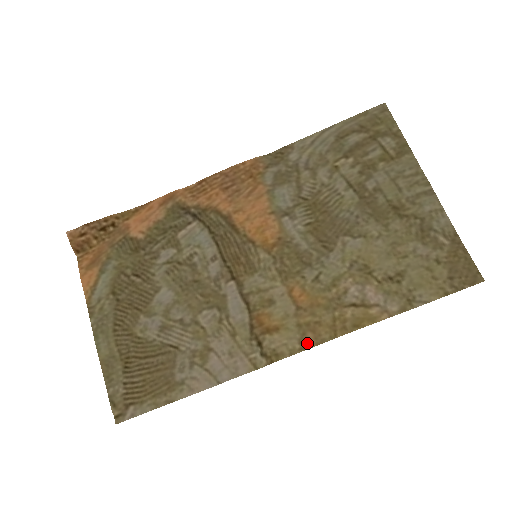
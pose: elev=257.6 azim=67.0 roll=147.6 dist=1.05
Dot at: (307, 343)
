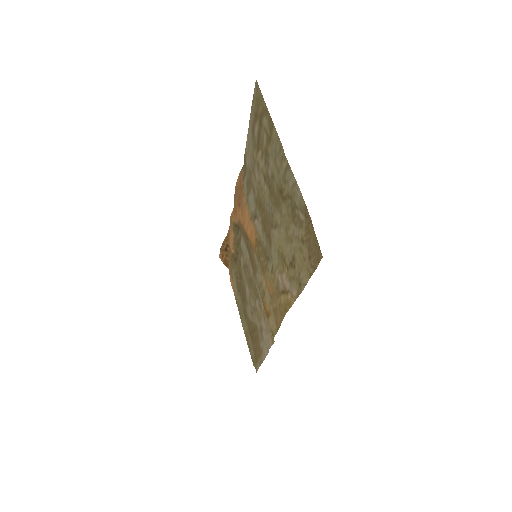
Dot at: (278, 325)
